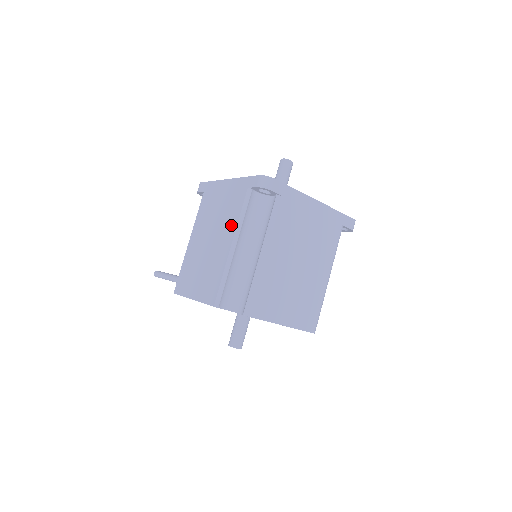
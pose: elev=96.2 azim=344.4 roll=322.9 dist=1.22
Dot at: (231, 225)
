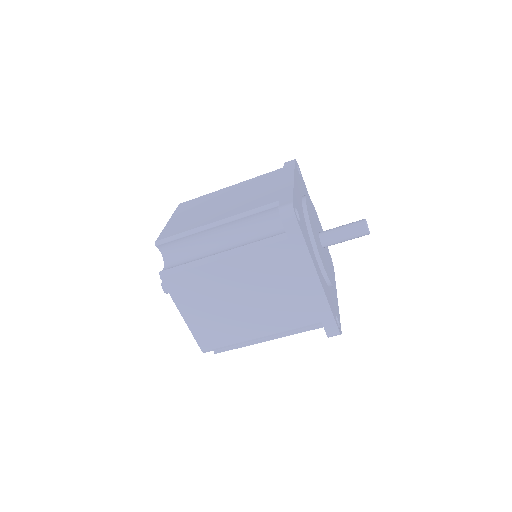
Dot at: (238, 209)
